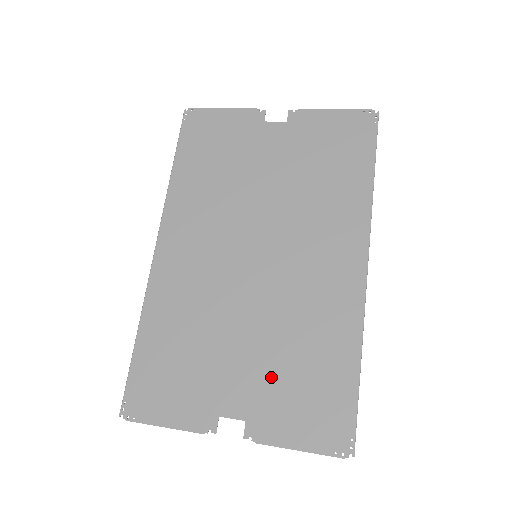
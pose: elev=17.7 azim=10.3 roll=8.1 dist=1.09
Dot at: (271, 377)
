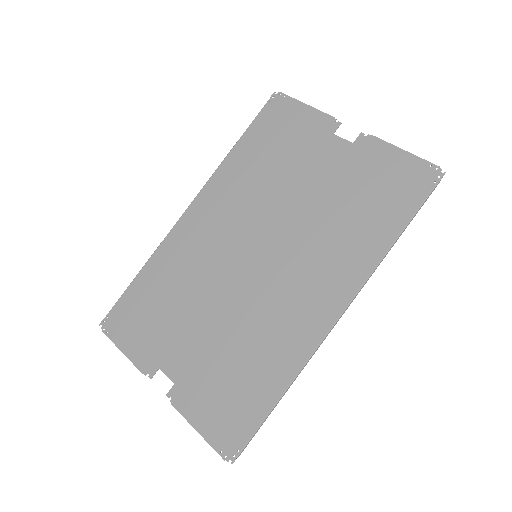
Dot at: (210, 362)
